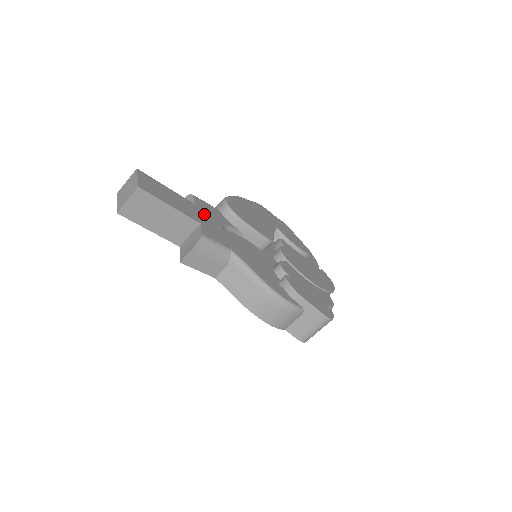
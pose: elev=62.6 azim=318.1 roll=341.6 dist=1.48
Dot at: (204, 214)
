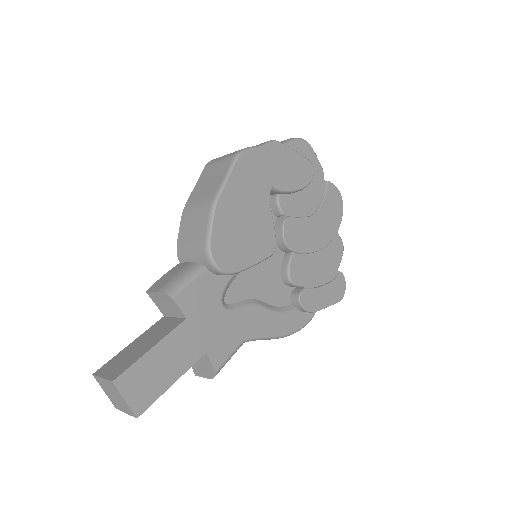
Dot at: (200, 321)
